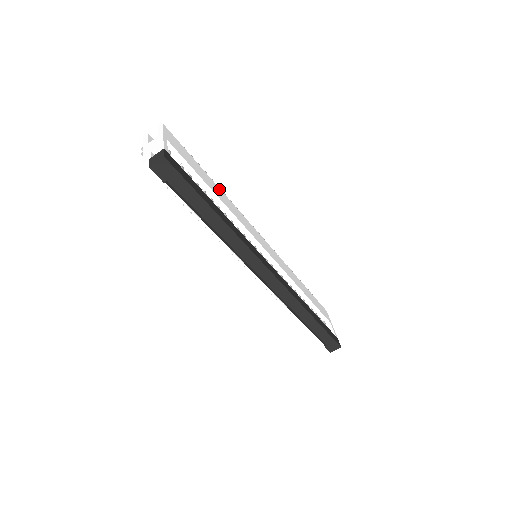
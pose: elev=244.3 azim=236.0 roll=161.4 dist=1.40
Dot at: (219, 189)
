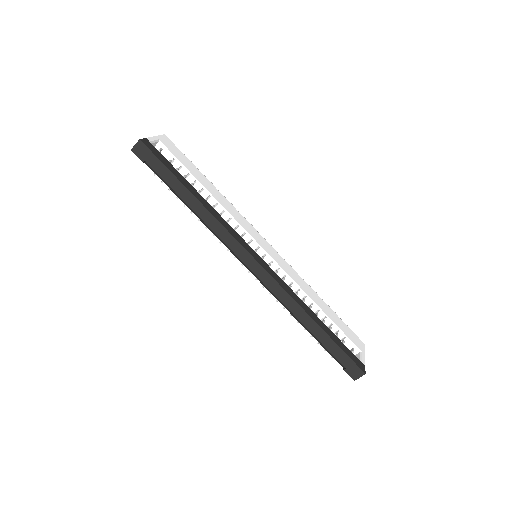
Dot at: (217, 190)
